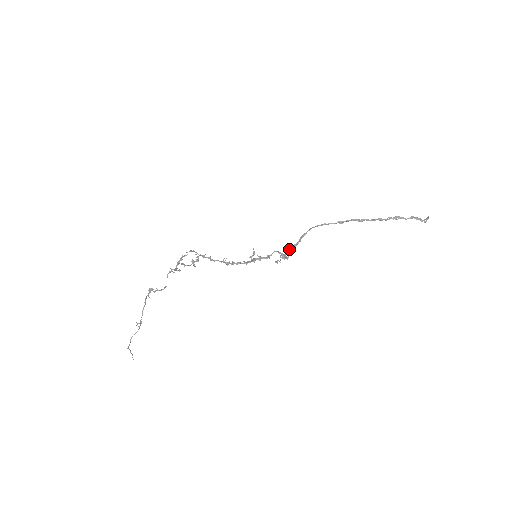
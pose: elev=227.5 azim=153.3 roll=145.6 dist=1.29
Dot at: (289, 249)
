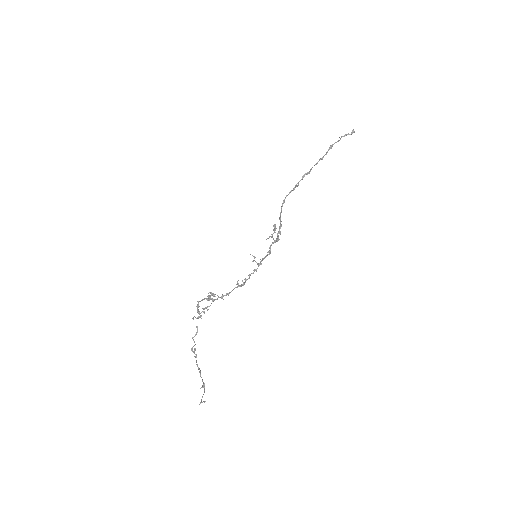
Dot at: (278, 233)
